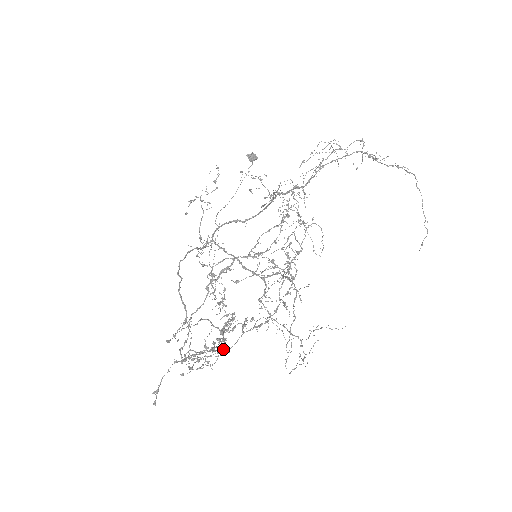
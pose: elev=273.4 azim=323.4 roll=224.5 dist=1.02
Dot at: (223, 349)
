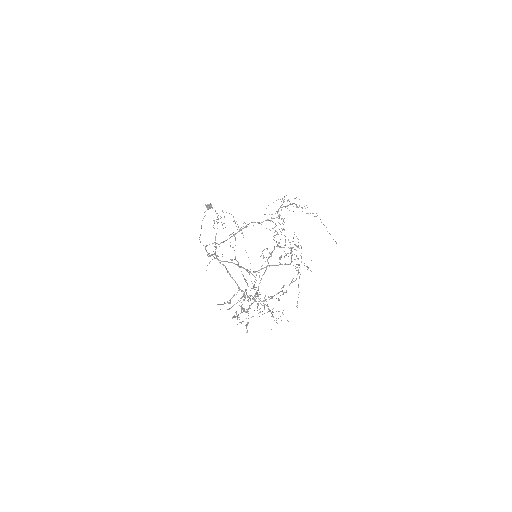
Dot at: occluded
